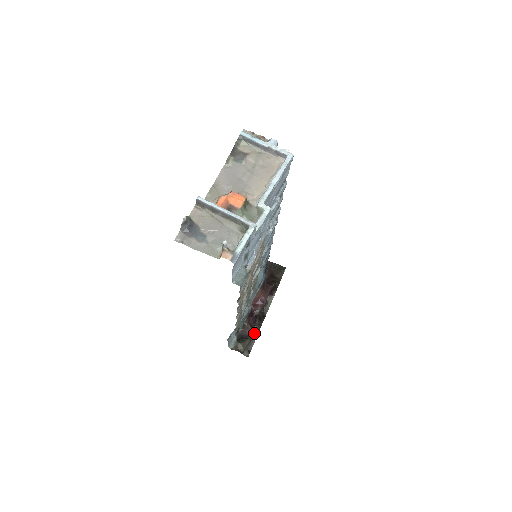
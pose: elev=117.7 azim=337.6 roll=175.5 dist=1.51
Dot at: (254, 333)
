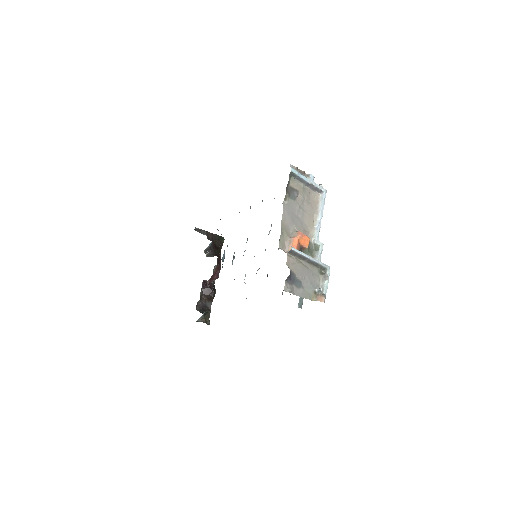
Dot at: (209, 302)
